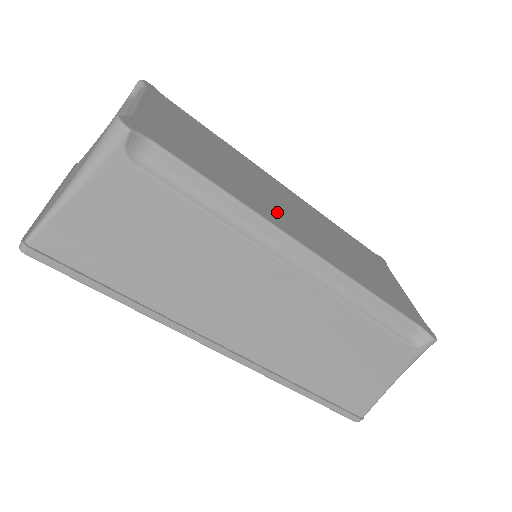
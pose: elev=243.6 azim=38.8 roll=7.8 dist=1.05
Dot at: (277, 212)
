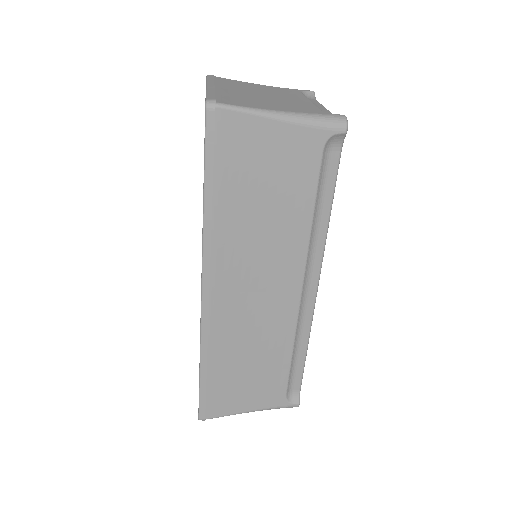
Dot at: occluded
